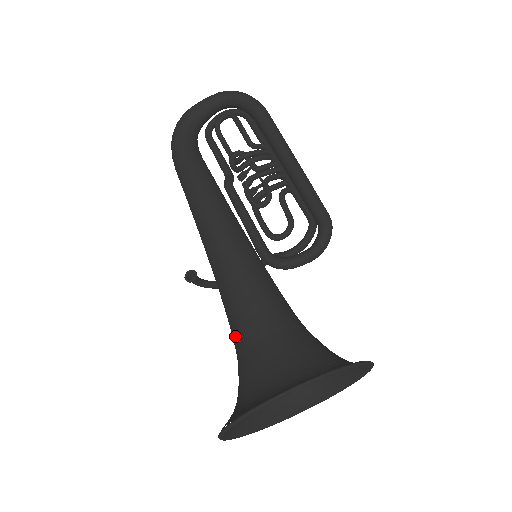
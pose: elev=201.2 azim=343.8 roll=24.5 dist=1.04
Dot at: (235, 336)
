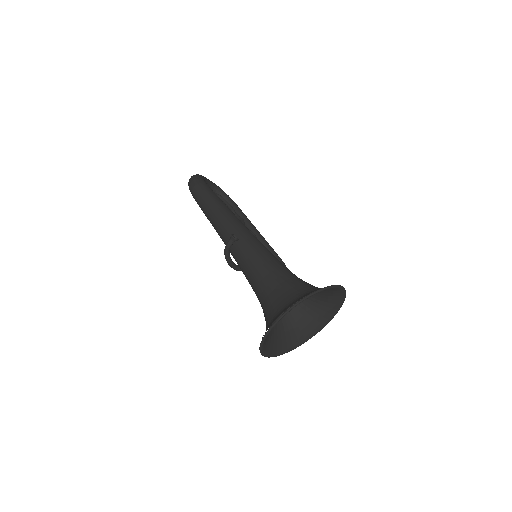
Dot at: (276, 273)
